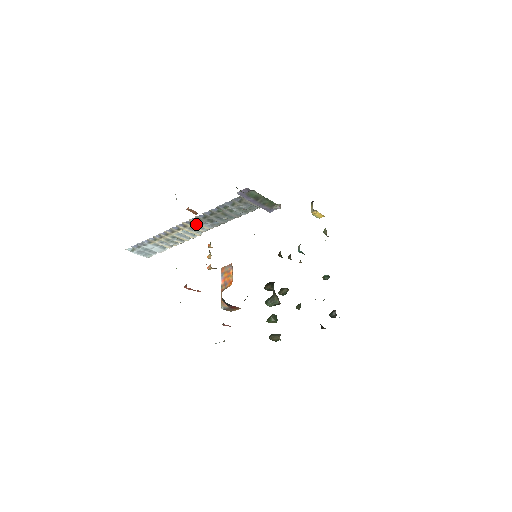
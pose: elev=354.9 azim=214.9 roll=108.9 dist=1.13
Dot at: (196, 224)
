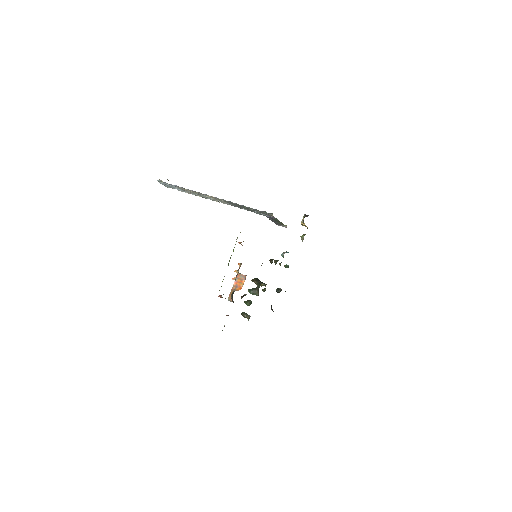
Dot at: (222, 200)
